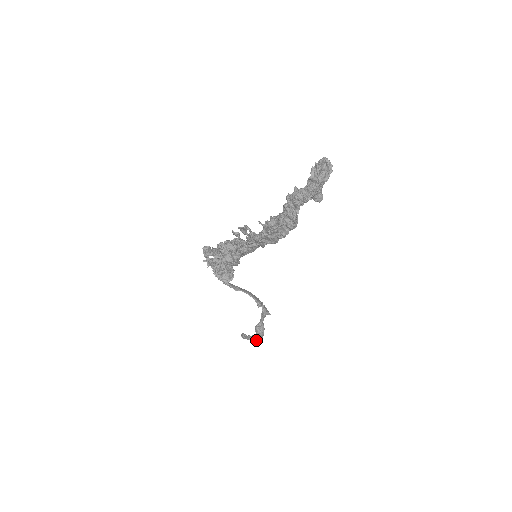
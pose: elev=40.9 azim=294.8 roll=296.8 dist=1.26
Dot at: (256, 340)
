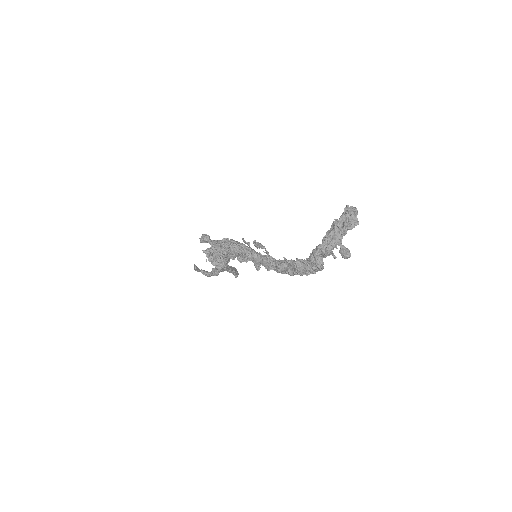
Dot at: (209, 276)
